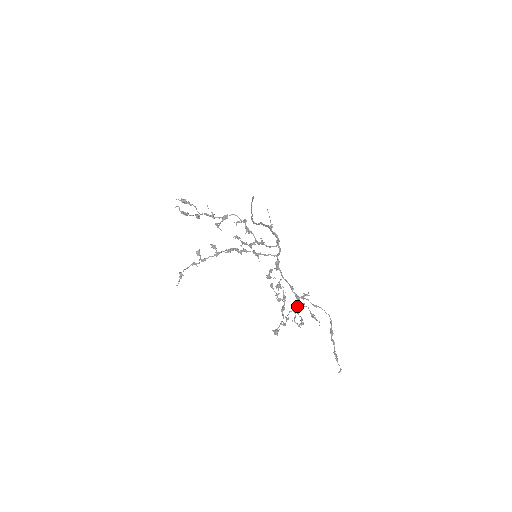
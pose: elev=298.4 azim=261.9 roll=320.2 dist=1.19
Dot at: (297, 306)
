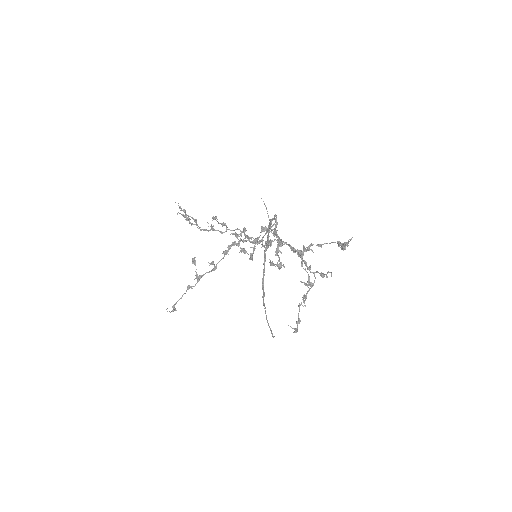
Dot at: (299, 254)
